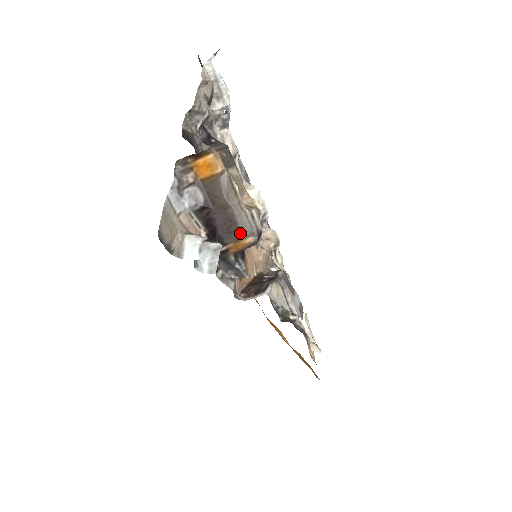
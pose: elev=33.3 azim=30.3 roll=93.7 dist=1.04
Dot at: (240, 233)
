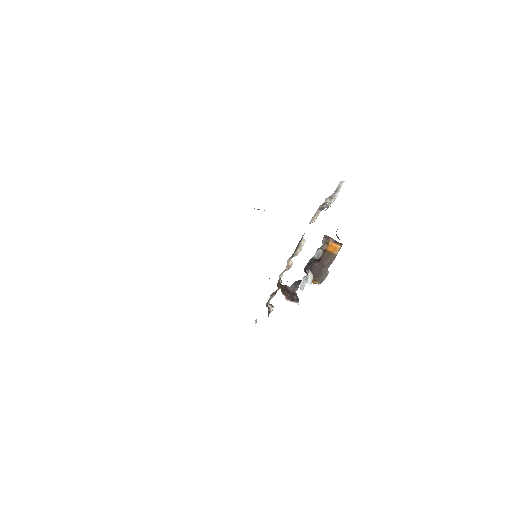
Dot at: (319, 279)
